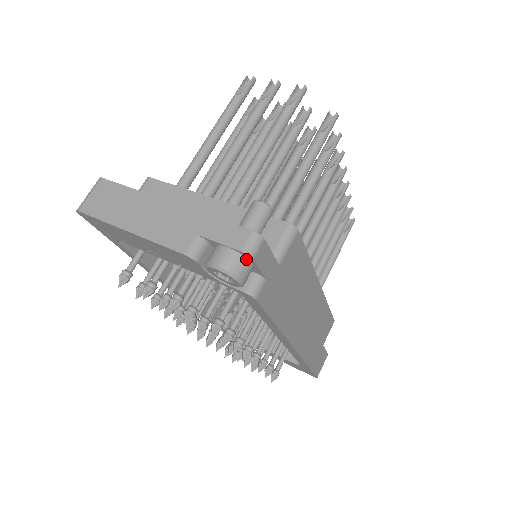
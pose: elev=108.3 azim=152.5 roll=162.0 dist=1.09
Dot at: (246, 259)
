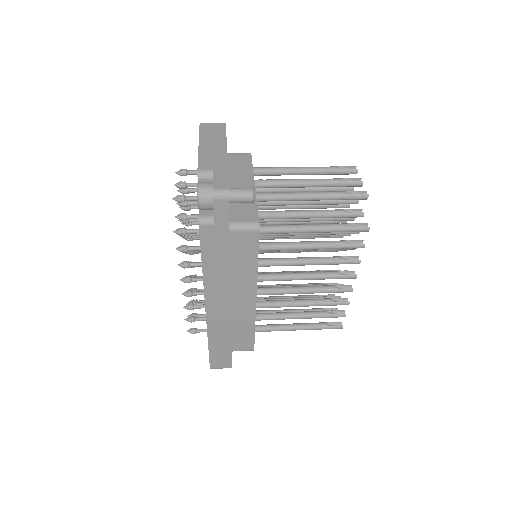
Dot at: (212, 197)
